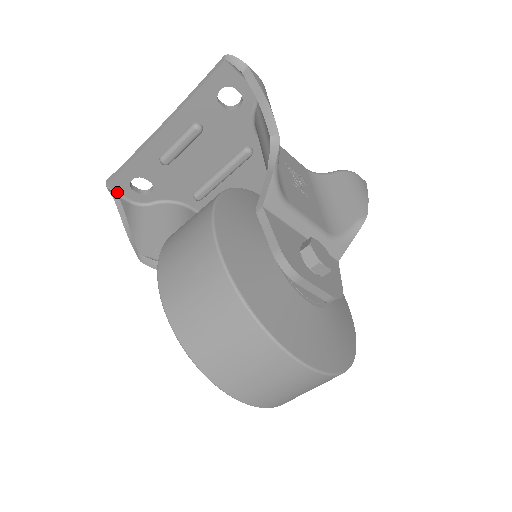
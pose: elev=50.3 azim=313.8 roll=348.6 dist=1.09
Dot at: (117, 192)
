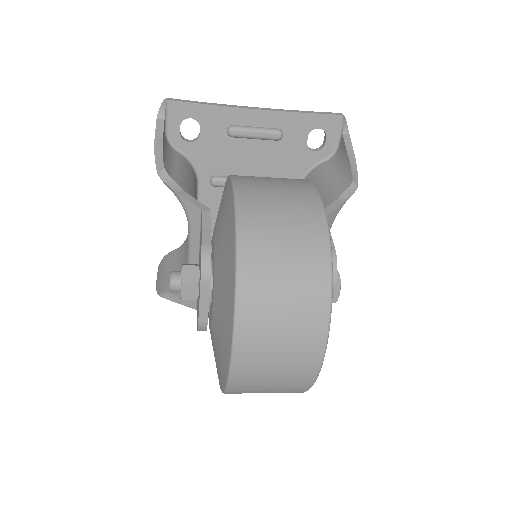
Dot at: (167, 114)
